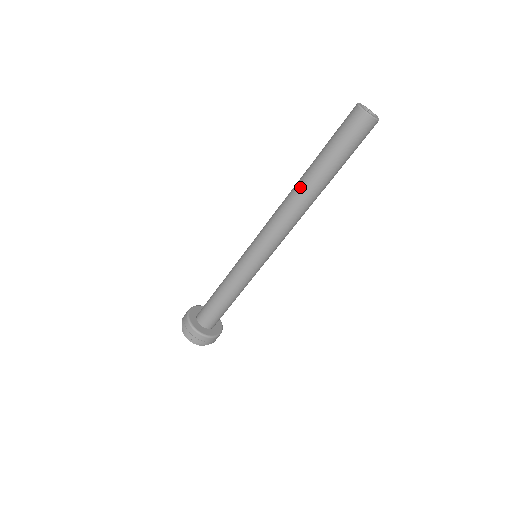
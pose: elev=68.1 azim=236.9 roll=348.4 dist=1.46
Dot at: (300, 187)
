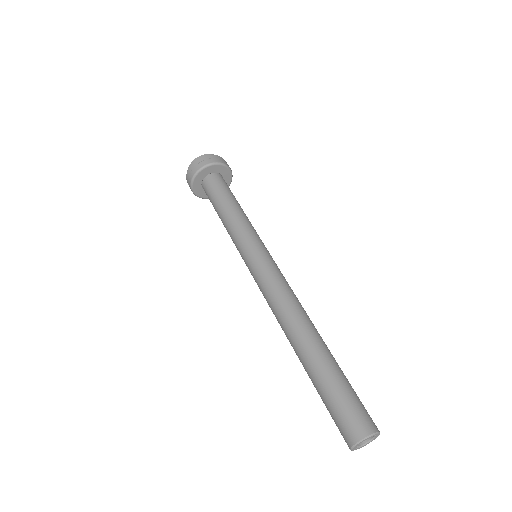
Dot at: (291, 343)
